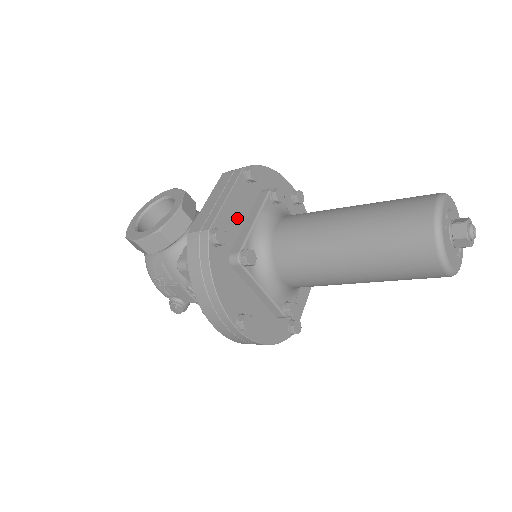
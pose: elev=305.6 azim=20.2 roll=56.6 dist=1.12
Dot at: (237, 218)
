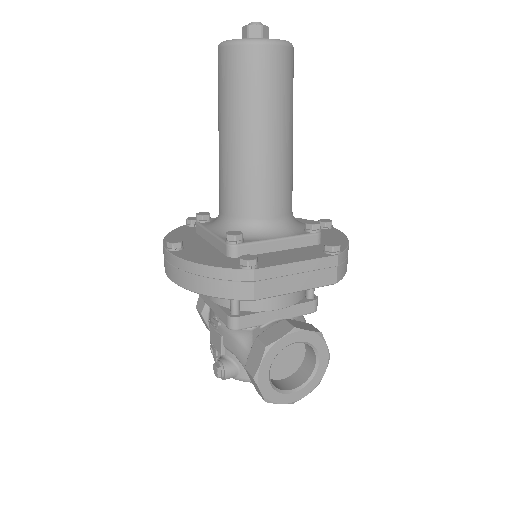
Dot at: occluded
